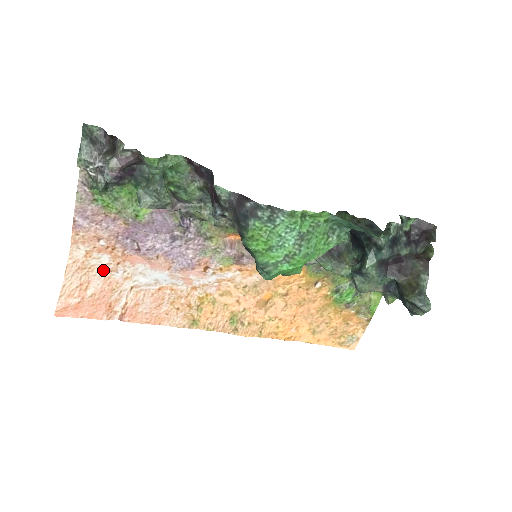
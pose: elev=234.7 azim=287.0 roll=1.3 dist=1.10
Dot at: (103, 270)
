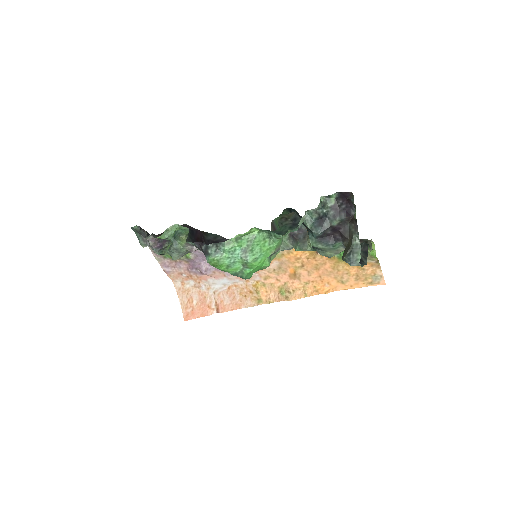
Dot at: (195, 288)
